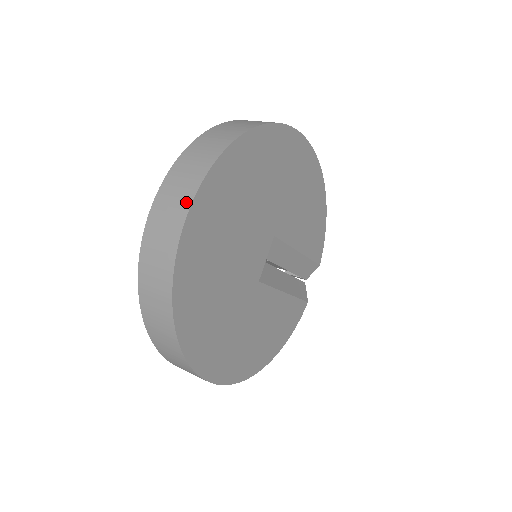
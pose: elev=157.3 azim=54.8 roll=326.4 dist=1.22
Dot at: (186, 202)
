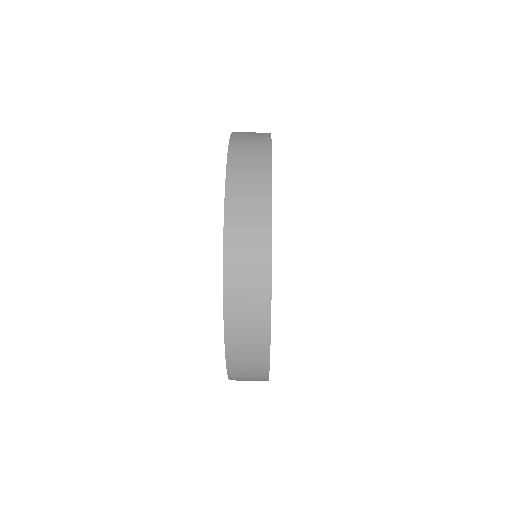
Dot at: (264, 290)
